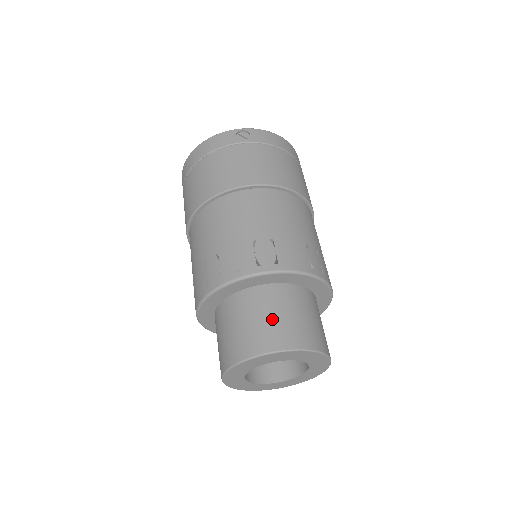
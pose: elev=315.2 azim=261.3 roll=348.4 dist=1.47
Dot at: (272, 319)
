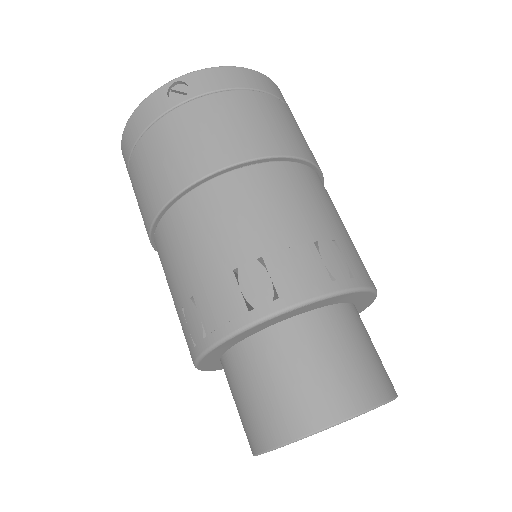
Dot at: (294, 382)
